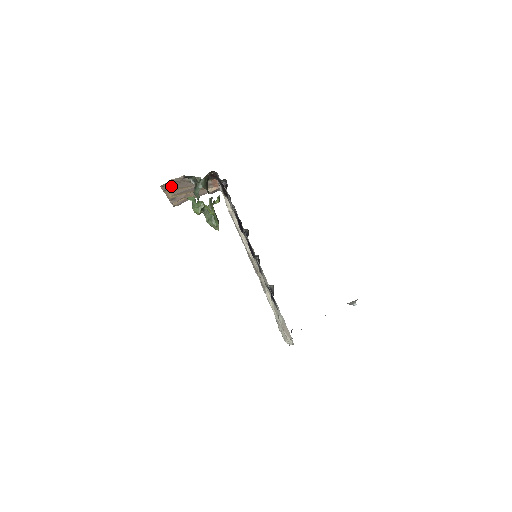
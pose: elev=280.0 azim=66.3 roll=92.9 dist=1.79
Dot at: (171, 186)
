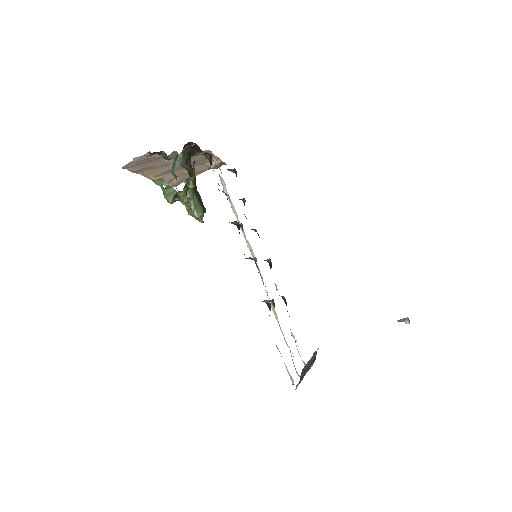
Dot at: (142, 166)
